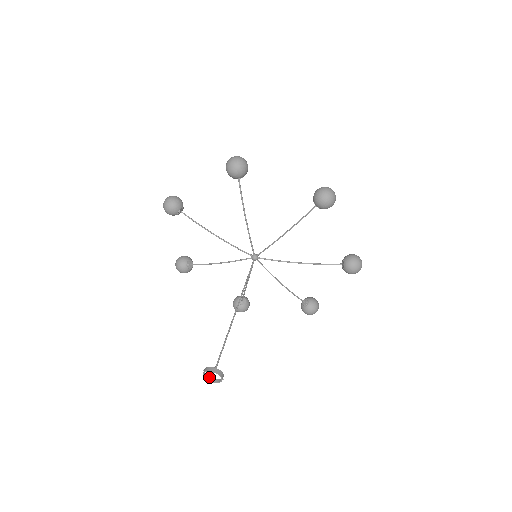
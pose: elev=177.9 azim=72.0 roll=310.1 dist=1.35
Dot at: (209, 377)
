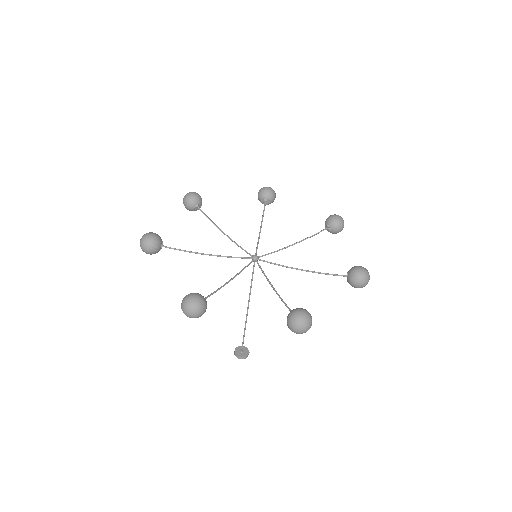
Dot at: (240, 347)
